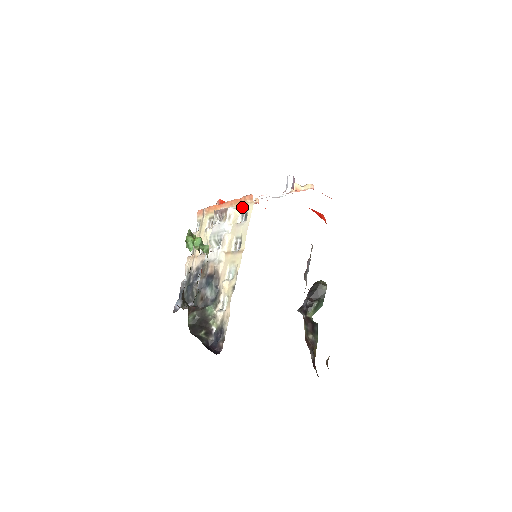
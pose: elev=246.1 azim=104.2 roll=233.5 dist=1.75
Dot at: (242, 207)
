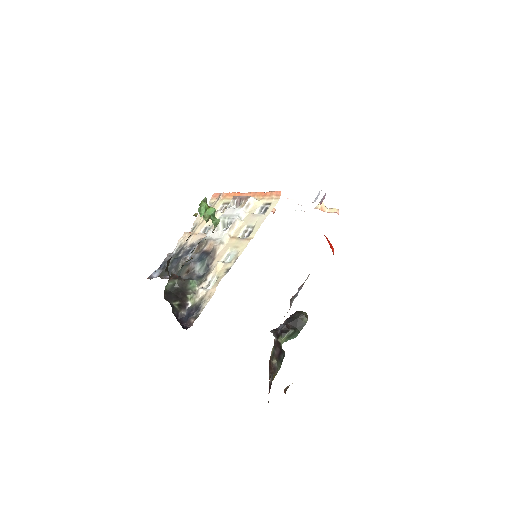
Dot at: (265, 200)
